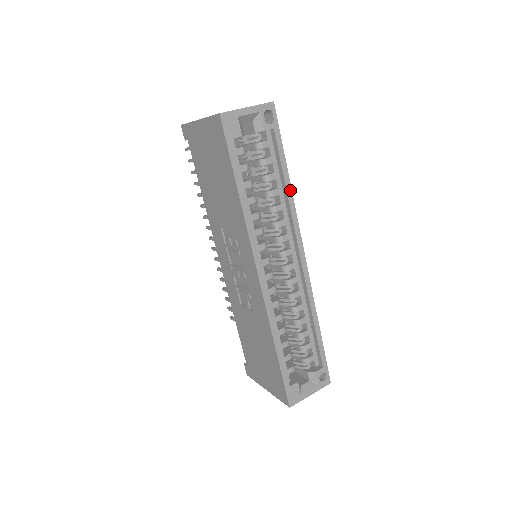
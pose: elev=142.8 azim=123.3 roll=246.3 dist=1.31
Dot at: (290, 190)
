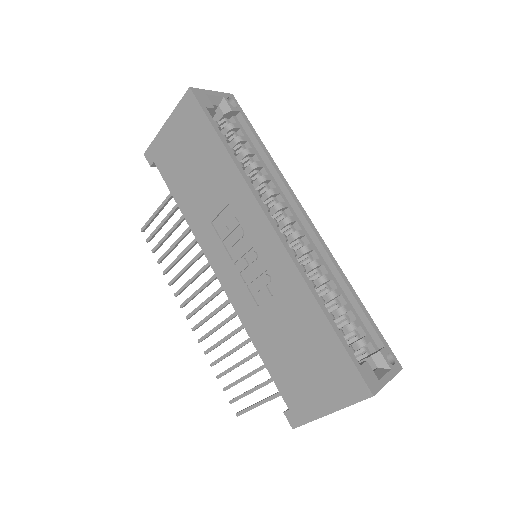
Dot at: (272, 160)
